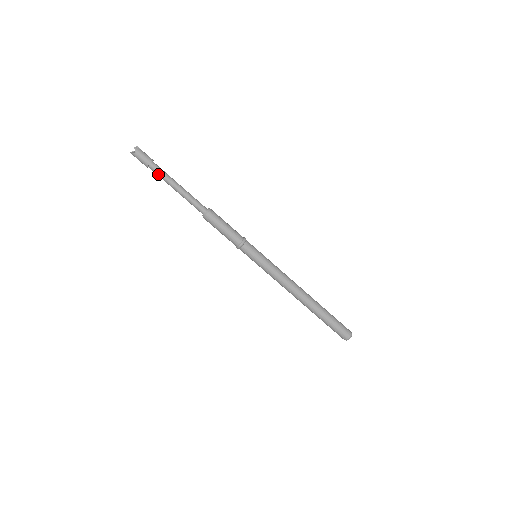
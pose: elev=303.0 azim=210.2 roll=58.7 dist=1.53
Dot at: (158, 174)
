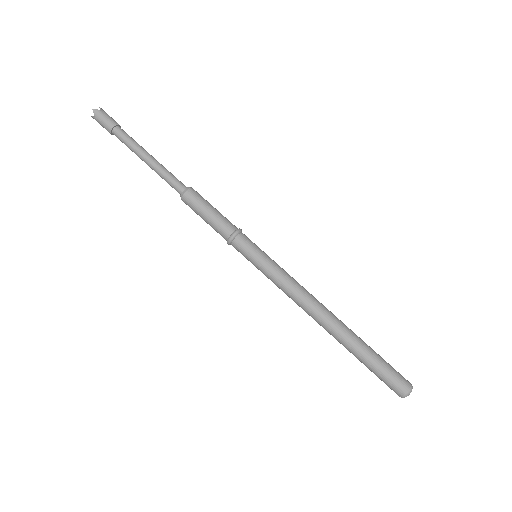
Dot at: (124, 143)
